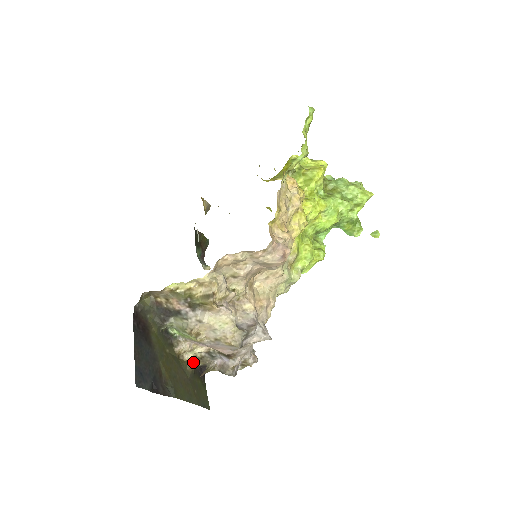
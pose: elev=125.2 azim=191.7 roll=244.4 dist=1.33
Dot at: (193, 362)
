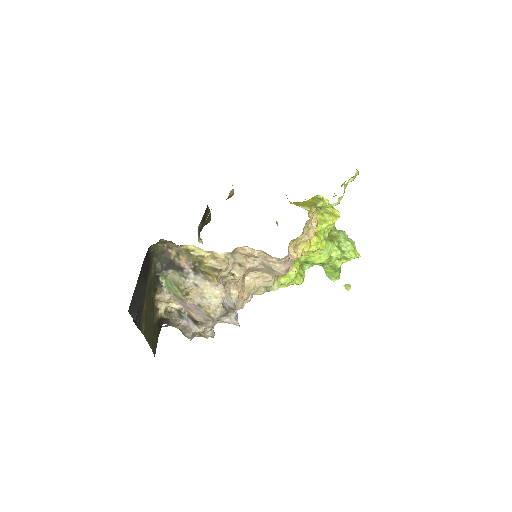
Dot at: (162, 312)
